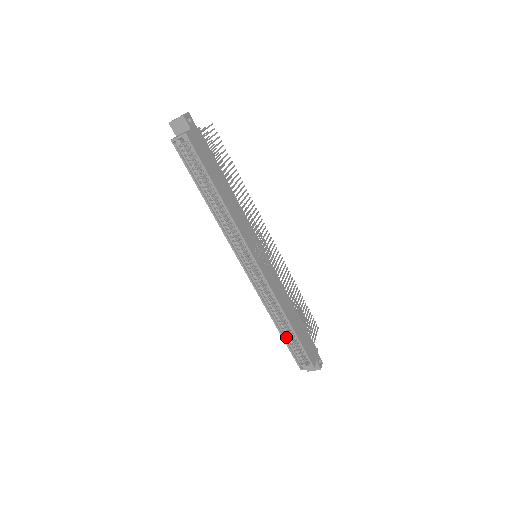
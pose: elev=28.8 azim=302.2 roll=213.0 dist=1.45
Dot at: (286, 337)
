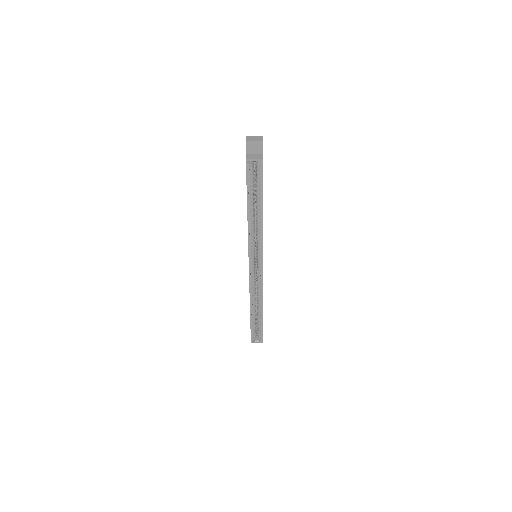
Dot at: (253, 319)
